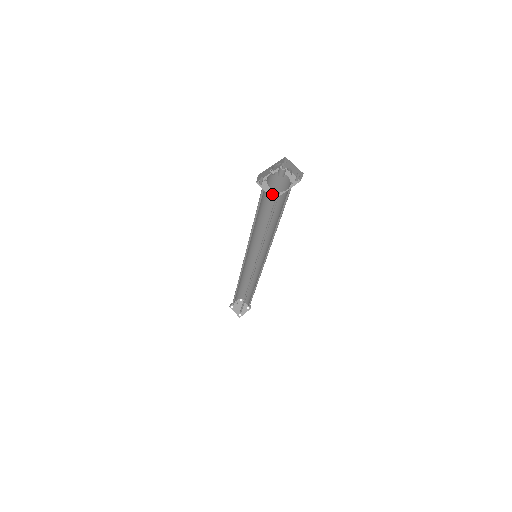
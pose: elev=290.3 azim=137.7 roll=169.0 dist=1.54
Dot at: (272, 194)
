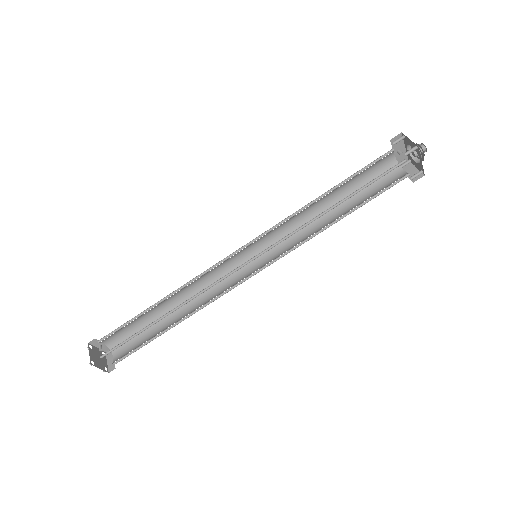
Dot at: occluded
